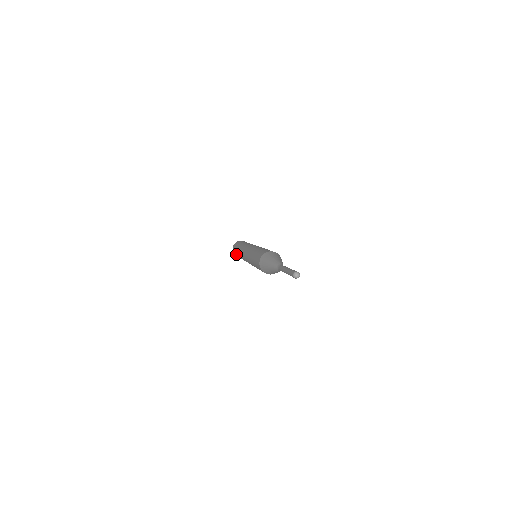
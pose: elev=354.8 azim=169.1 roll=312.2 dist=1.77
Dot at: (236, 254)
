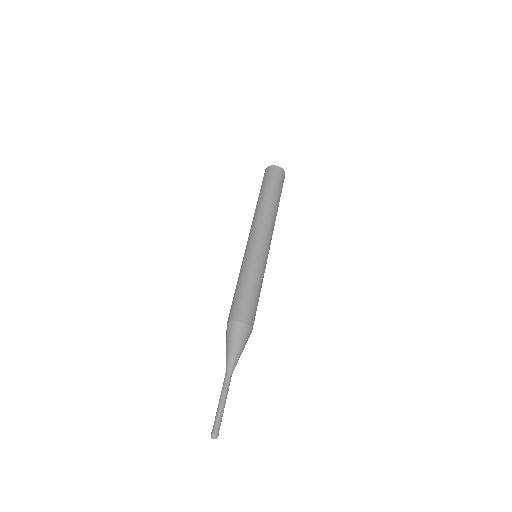
Dot at: occluded
